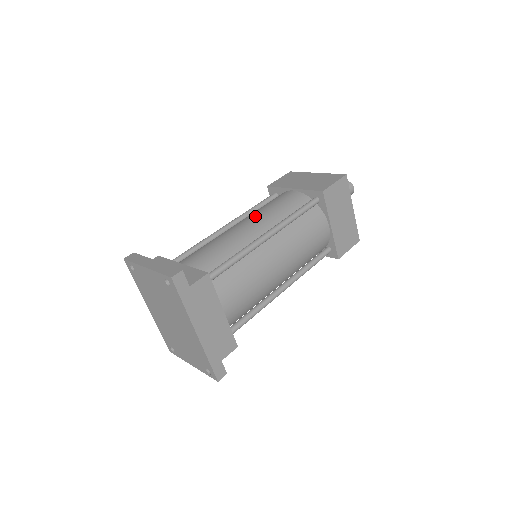
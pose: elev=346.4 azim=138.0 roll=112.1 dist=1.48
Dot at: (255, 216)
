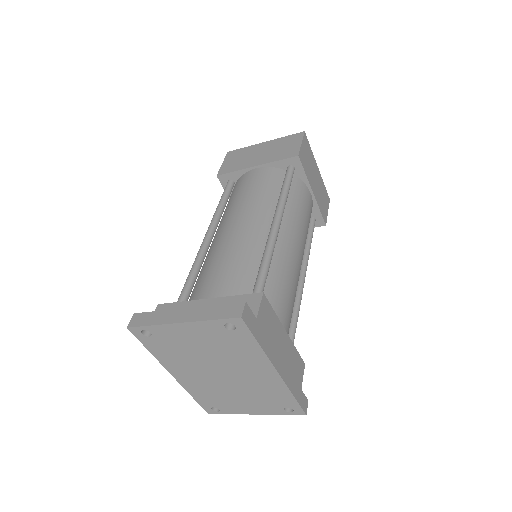
Dot at: (241, 210)
